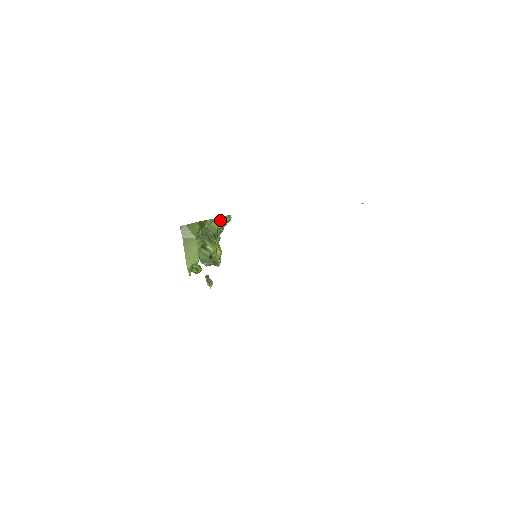
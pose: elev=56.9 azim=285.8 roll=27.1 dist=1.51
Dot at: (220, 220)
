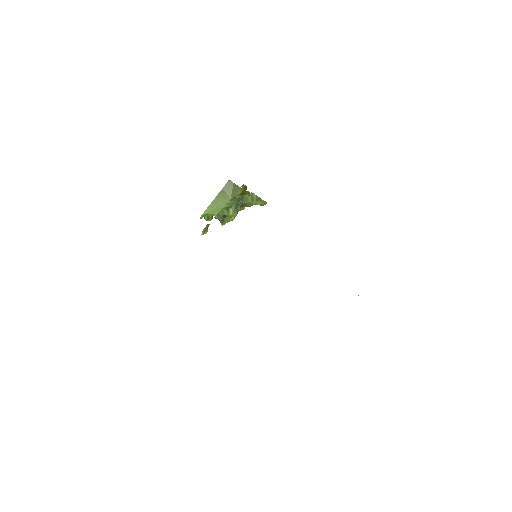
Dot at: (257, 199)
